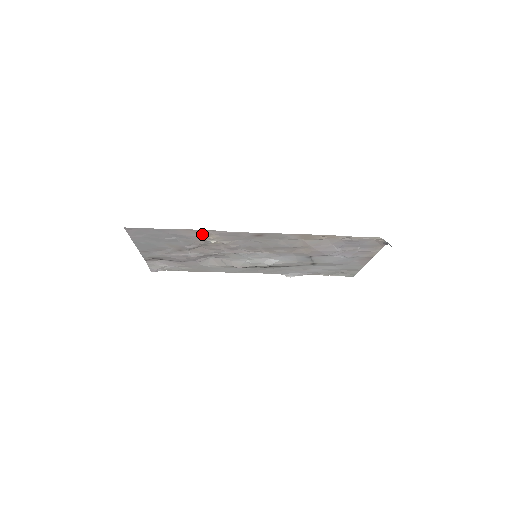
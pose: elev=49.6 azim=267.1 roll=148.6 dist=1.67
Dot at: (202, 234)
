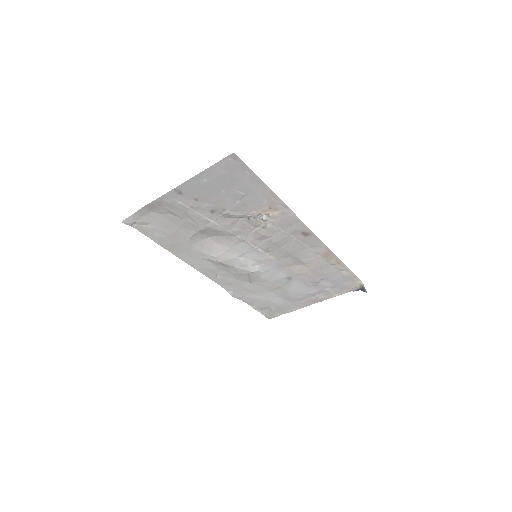
Dot at: (272, 205)
